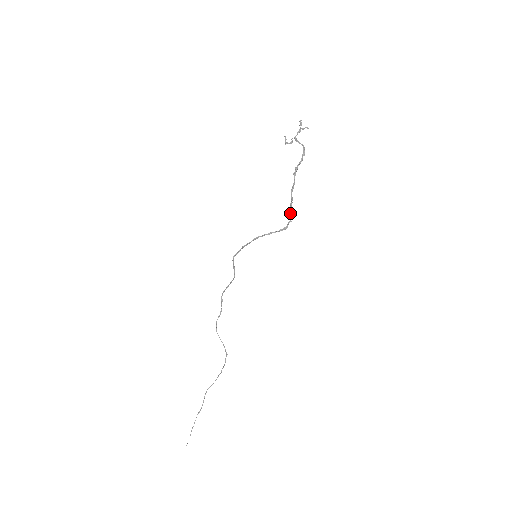
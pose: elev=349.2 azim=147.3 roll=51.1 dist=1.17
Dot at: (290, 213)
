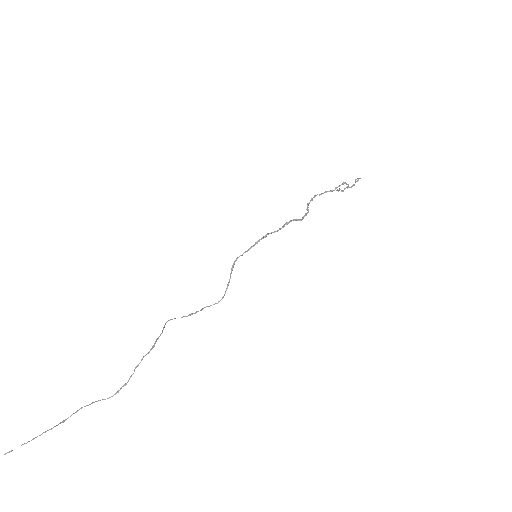
Dot at: (305, 215)
